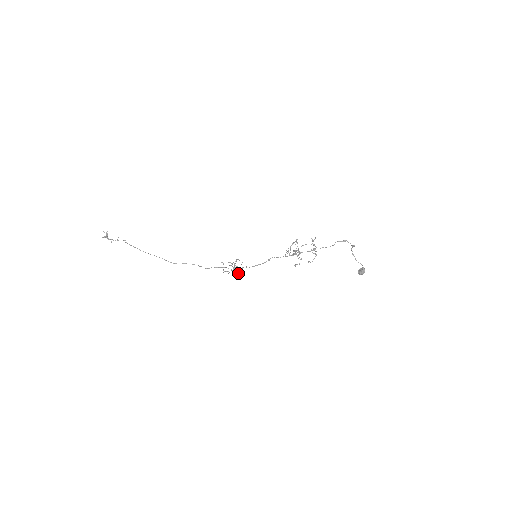
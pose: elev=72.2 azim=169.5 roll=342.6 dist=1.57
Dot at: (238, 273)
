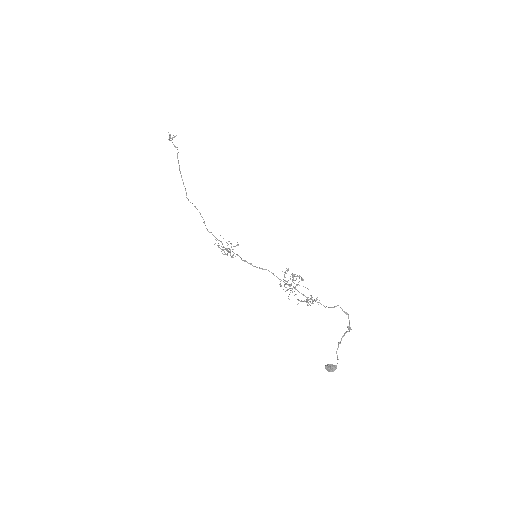
Dot at: (226, 254)
